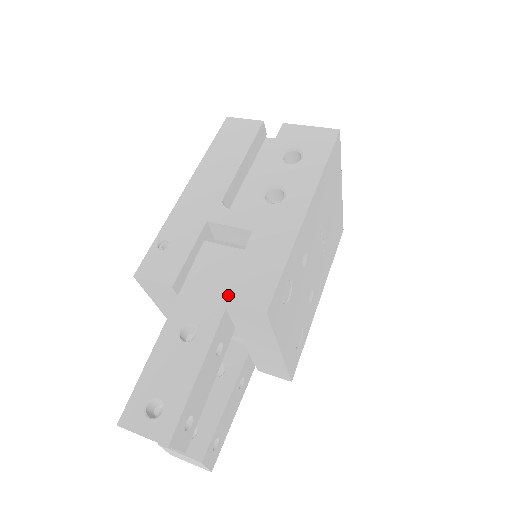
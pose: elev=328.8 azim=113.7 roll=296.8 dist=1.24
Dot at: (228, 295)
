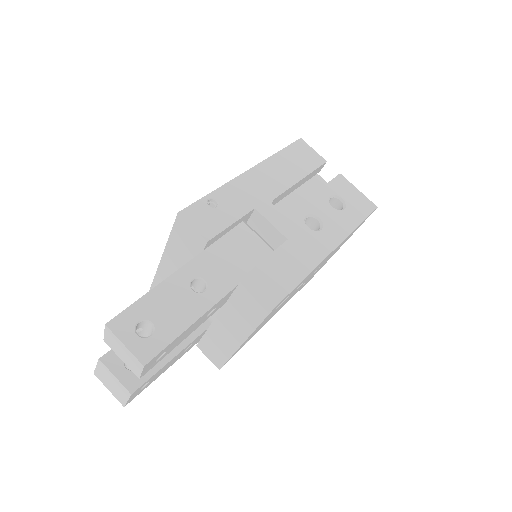
Dot at: (250, 276)
